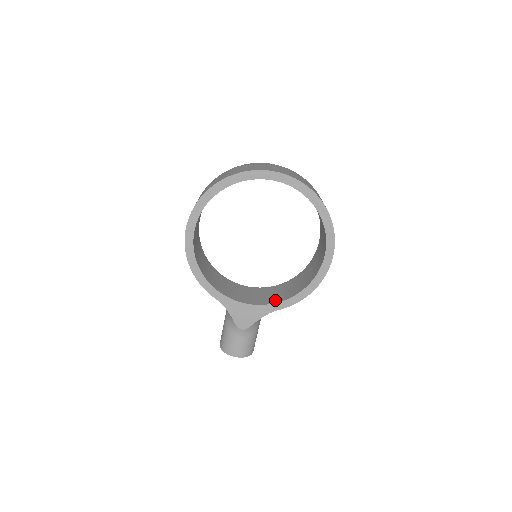
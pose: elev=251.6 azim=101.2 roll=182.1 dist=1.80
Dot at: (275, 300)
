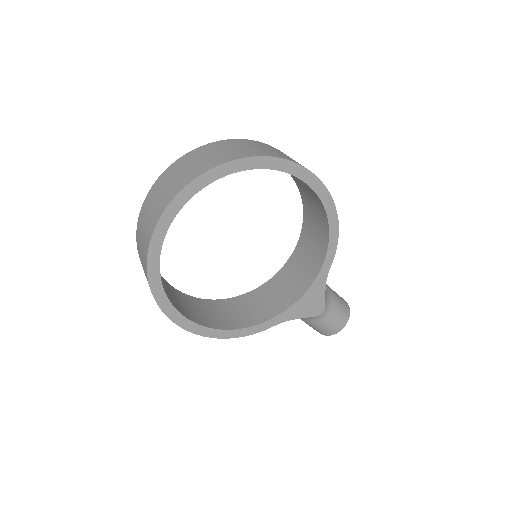
Dot at: (317, 264)
